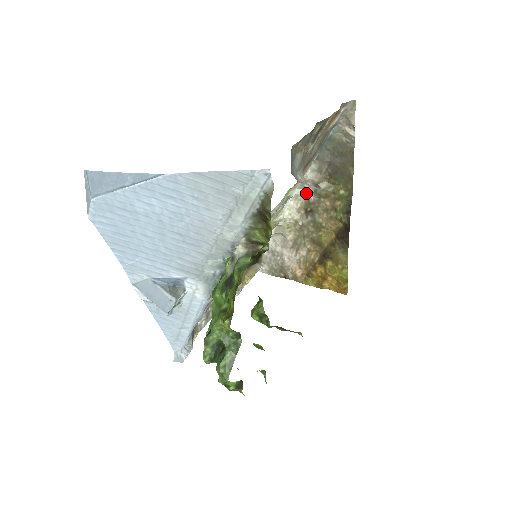
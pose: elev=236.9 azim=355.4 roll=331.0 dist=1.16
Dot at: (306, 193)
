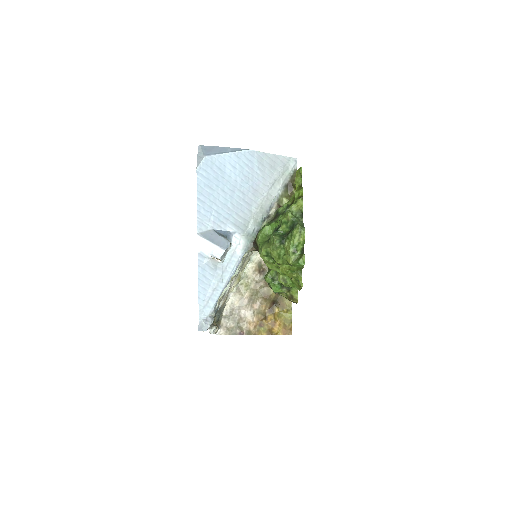
Dot at: (259, 259)
